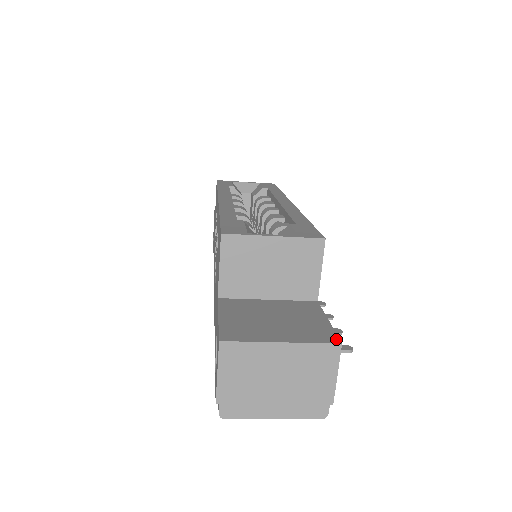
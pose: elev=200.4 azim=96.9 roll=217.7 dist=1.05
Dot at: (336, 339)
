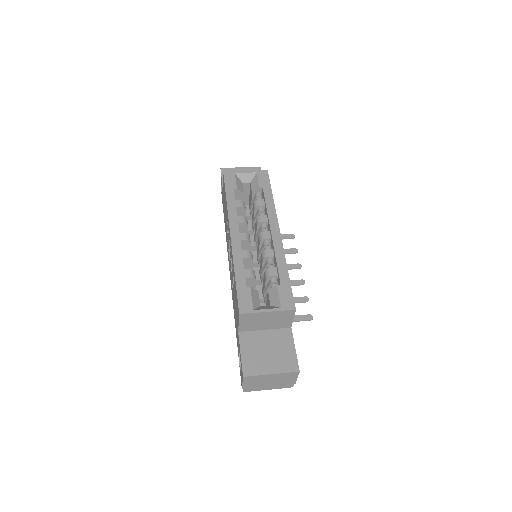
Dot at: (297, 368)
